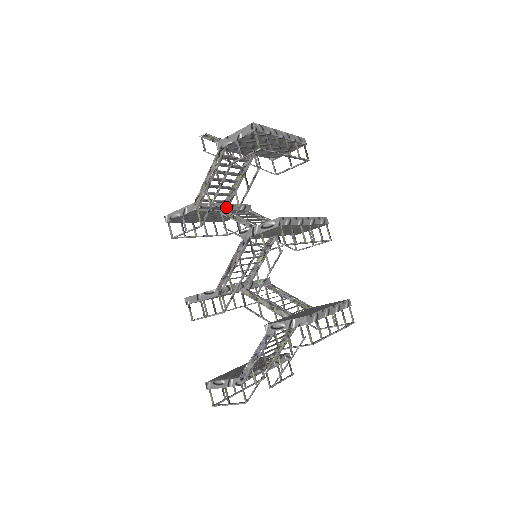
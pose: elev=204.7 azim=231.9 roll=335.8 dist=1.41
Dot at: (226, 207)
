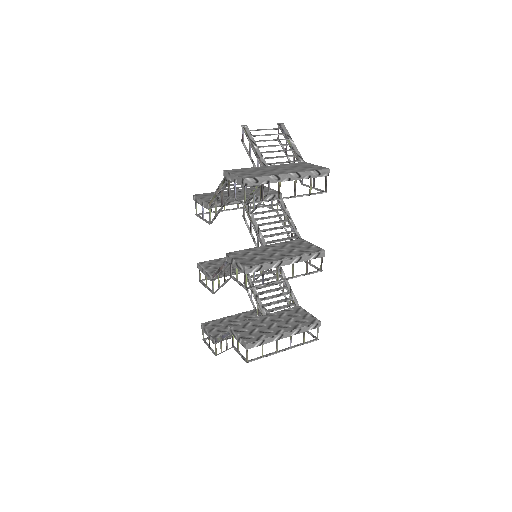
Dot at: occluded
